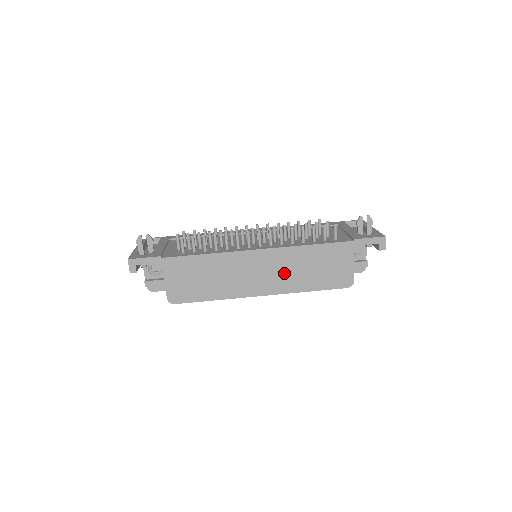
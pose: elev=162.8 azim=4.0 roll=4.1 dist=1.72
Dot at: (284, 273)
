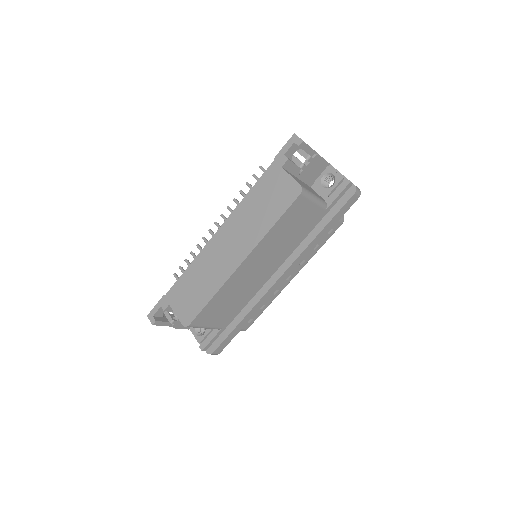
Dot at: (244, 231)
